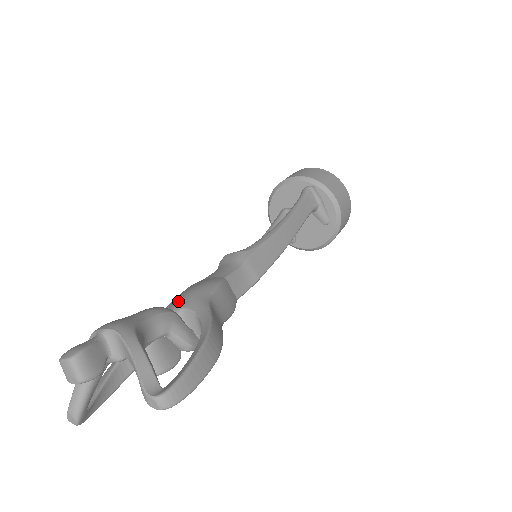
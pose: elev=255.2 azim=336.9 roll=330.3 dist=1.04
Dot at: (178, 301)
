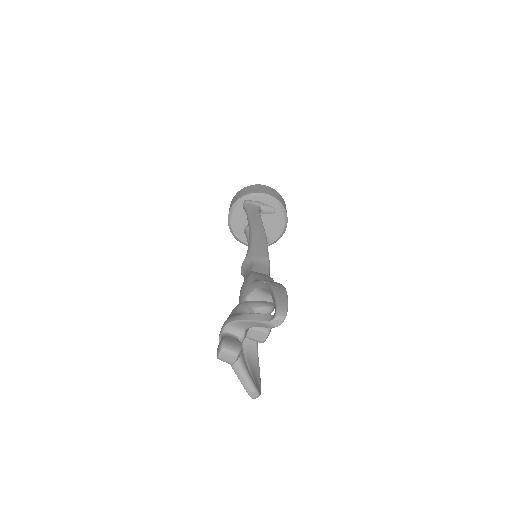
Dot at: (241, 299)
